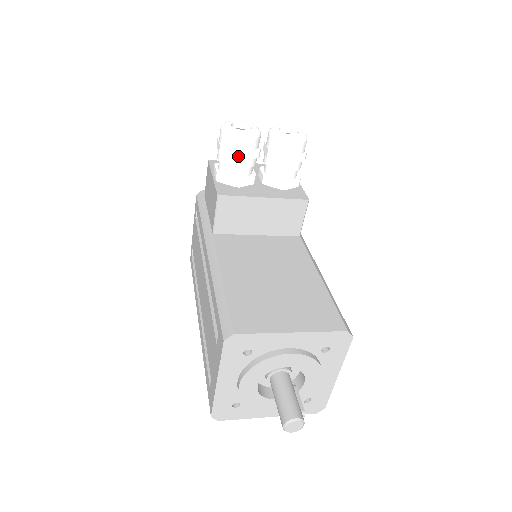
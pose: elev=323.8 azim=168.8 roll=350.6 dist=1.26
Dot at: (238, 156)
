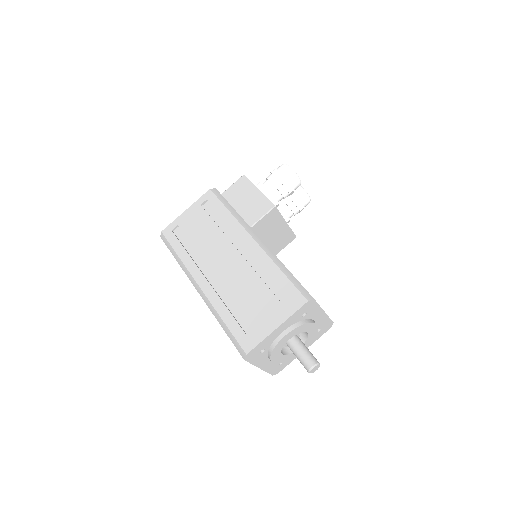
Dot at: (290, 189)
